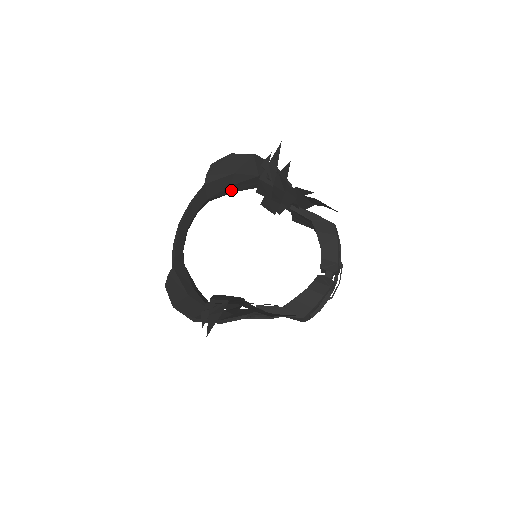
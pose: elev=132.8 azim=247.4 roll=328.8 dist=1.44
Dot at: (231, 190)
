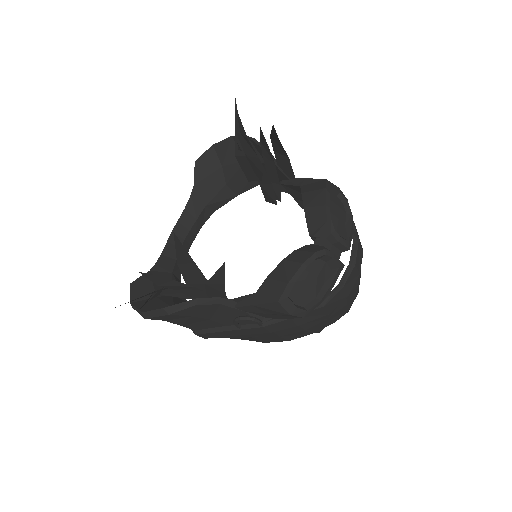
Dot at: (232, 192)
